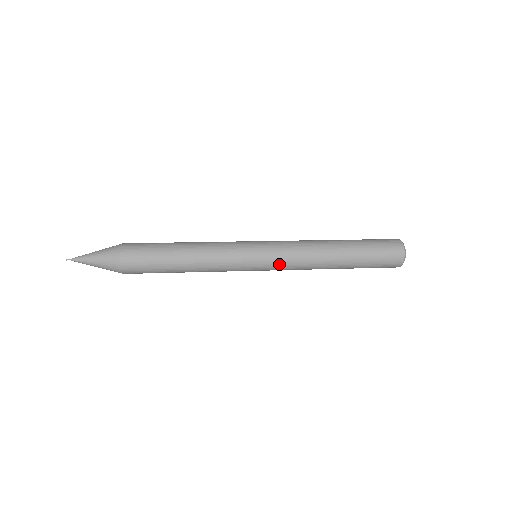
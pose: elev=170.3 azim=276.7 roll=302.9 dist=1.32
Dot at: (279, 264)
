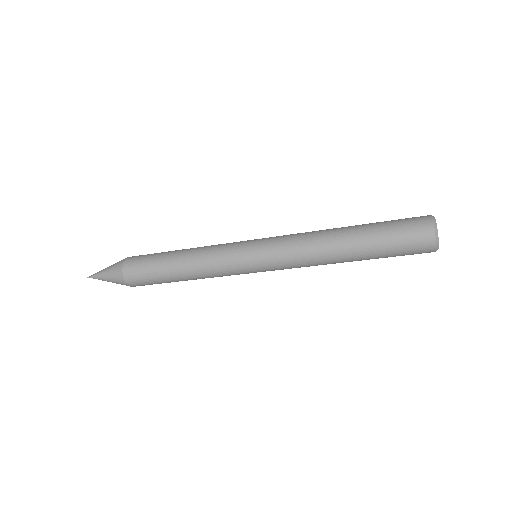
Dot at: (274, 249)
